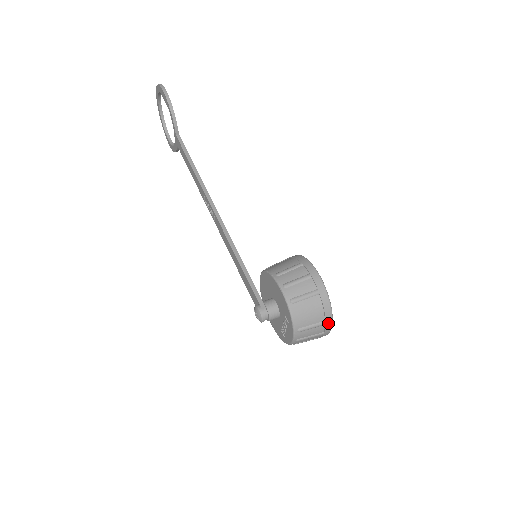
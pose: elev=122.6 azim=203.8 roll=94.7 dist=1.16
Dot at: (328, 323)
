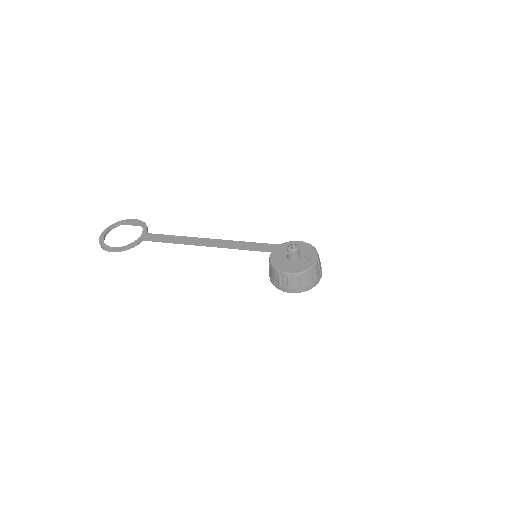
Dot at: (321, 268)
